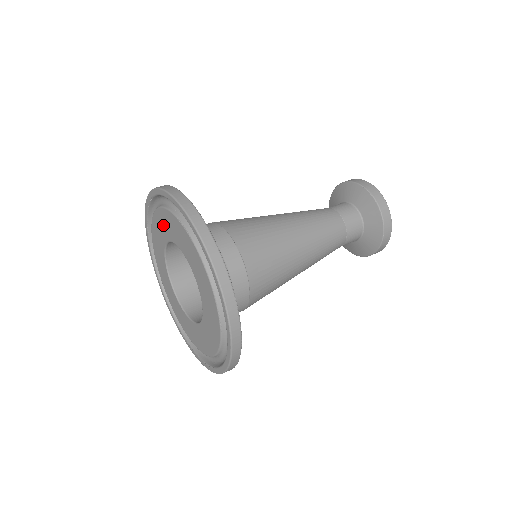
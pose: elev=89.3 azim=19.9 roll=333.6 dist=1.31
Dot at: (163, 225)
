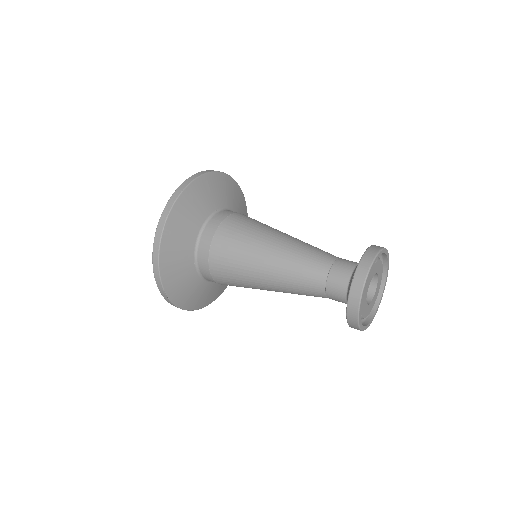
Dot at: occluded
